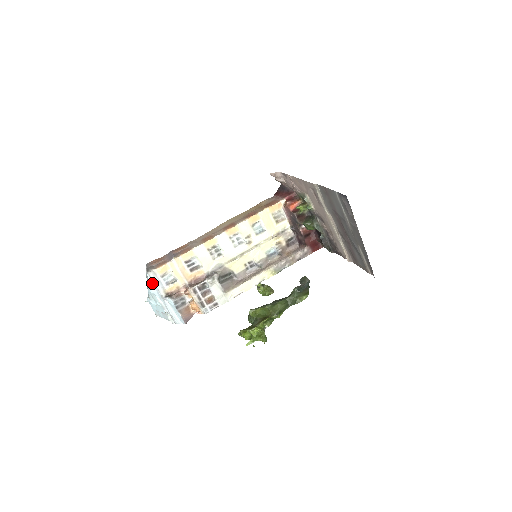
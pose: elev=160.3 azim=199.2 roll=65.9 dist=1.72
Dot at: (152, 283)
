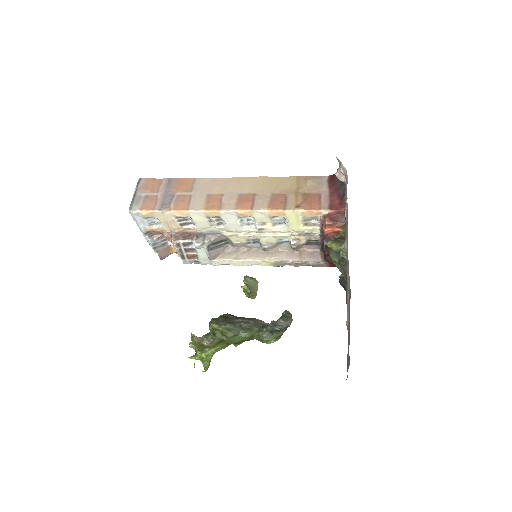
Dot at: (133, 218)
